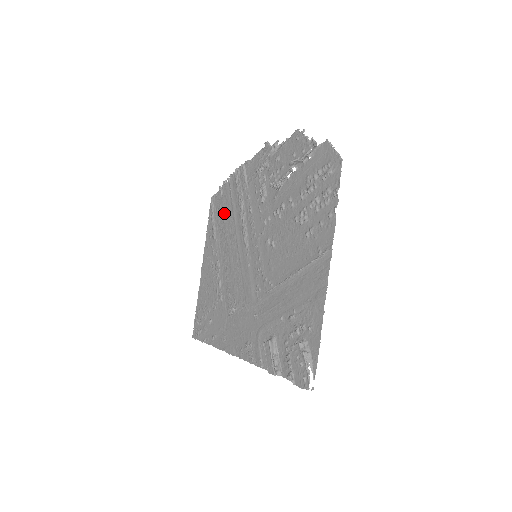
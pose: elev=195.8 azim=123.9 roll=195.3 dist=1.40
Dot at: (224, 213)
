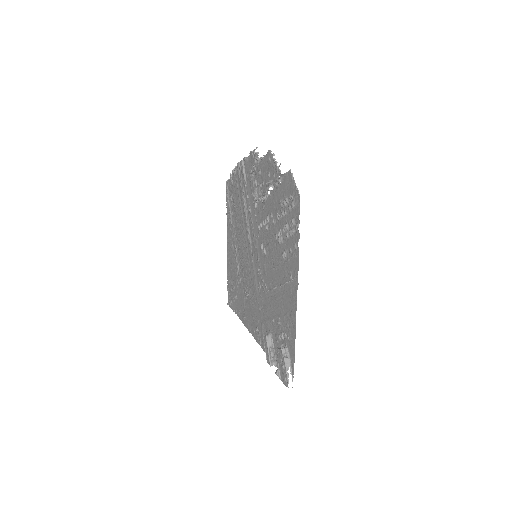
Dot at: (235, 203)
